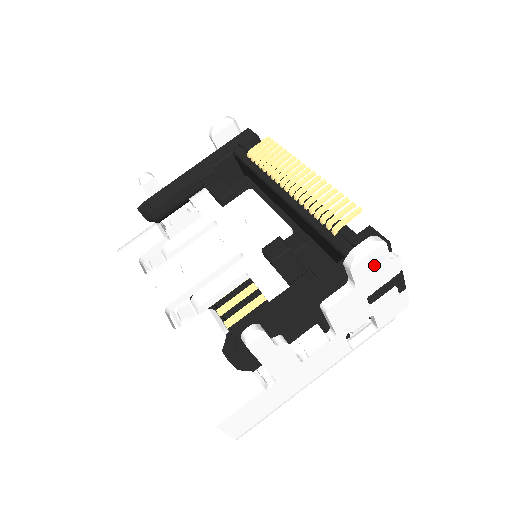
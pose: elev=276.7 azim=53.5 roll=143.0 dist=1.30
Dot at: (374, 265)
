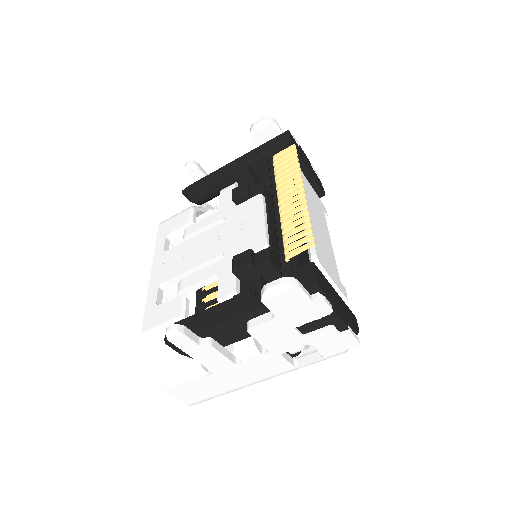
Dot at: (292, 302)
